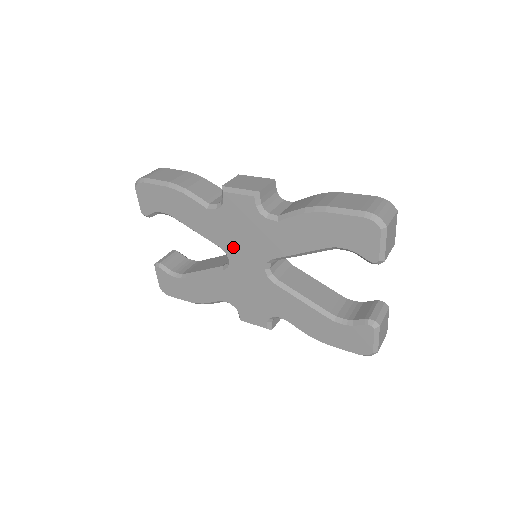
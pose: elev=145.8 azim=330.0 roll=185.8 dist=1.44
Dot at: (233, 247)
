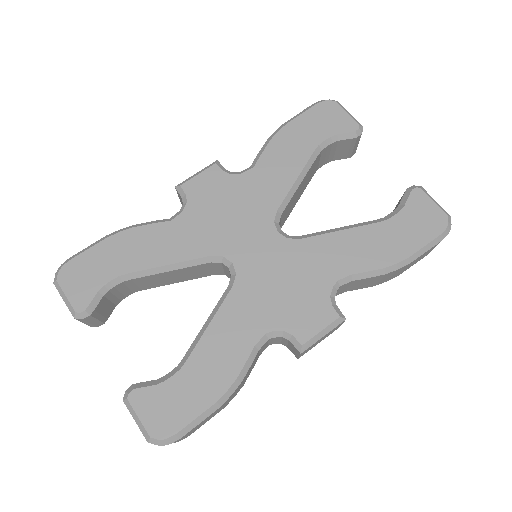
Dot at: (226, 239)
